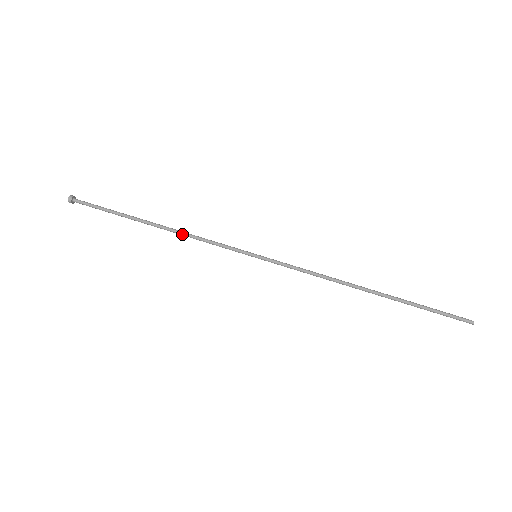
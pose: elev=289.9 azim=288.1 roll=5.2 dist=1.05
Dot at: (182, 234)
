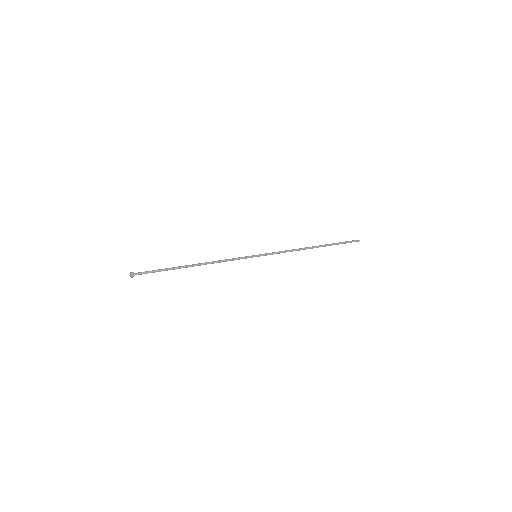
Dot at: (212, 263)
